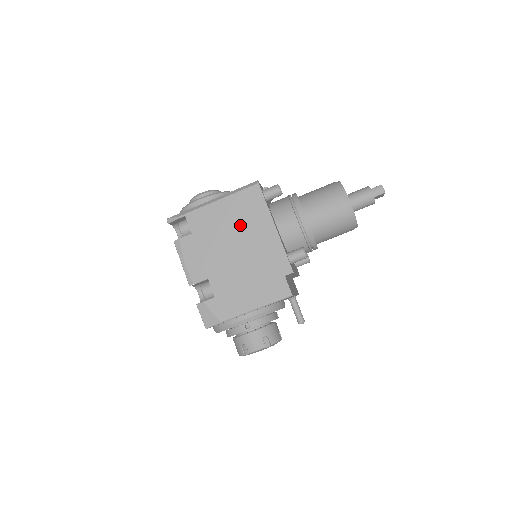
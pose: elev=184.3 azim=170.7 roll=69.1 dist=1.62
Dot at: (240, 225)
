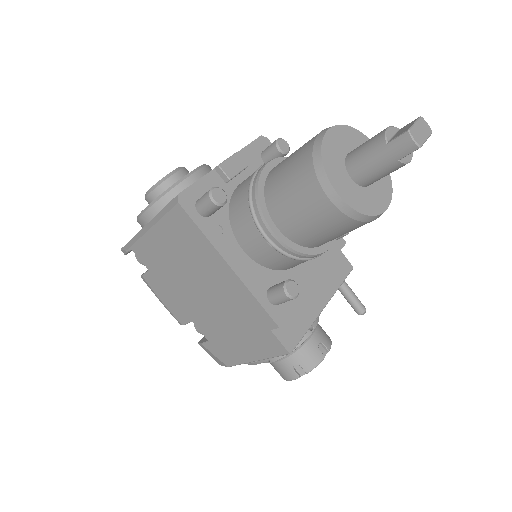
Dot at: (189, 262)
